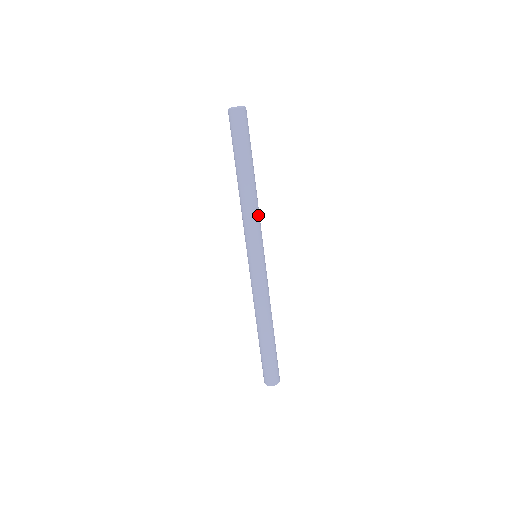
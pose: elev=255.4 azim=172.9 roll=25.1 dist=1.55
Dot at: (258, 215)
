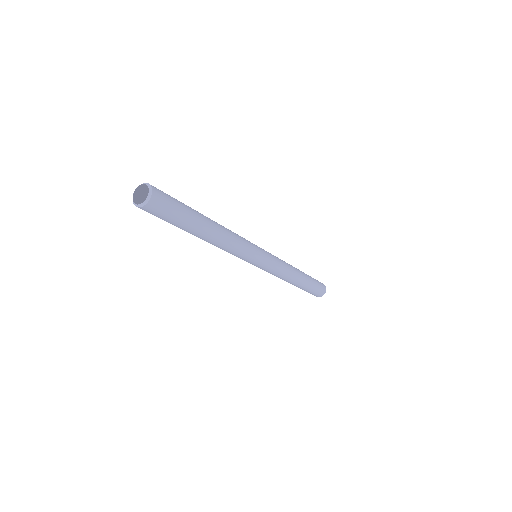
Dot at: (232, 250)
